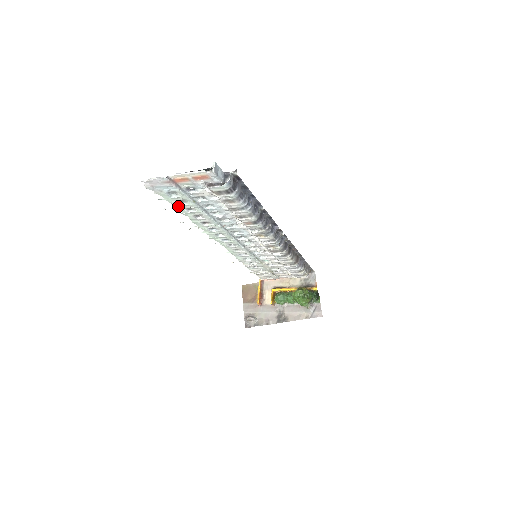
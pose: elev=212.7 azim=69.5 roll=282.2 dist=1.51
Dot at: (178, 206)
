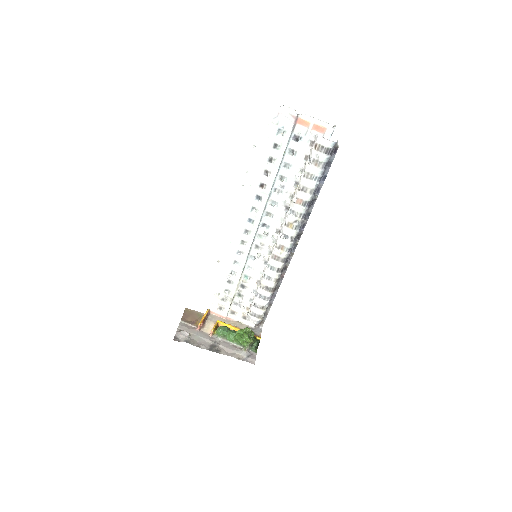
Dot at: (267, 150)
